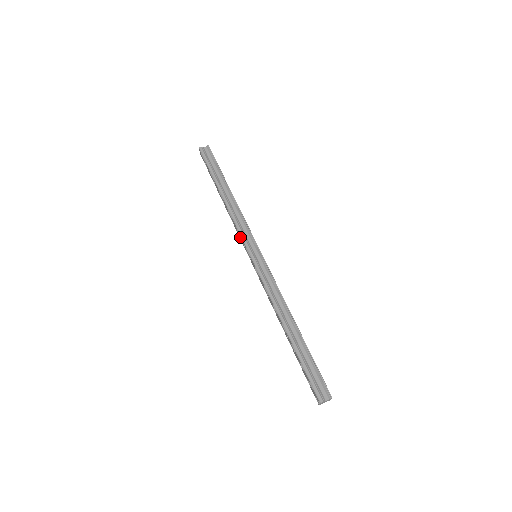
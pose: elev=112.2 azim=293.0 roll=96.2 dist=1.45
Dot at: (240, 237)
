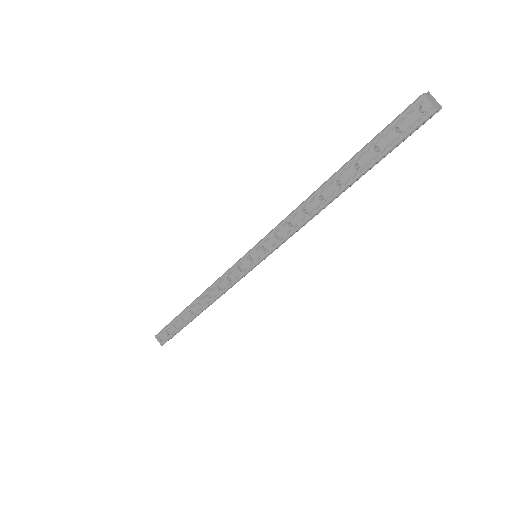
Dot at: (230, 277)
